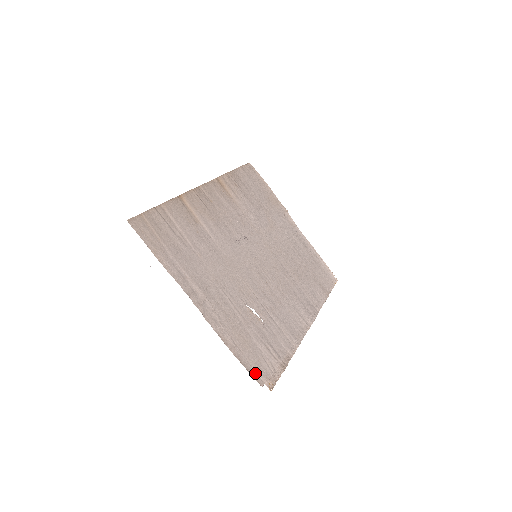
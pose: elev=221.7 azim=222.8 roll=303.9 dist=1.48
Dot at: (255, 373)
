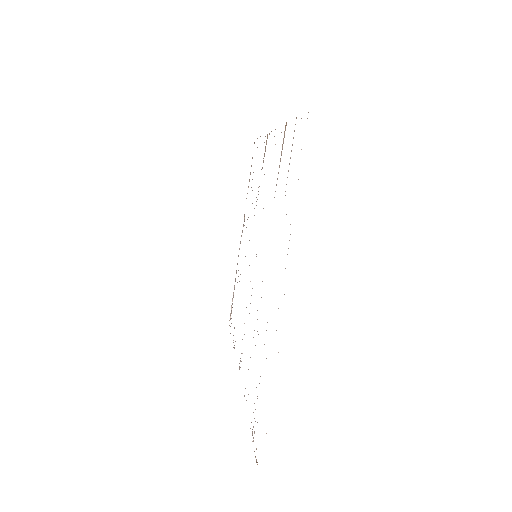
Dot at: occluded
